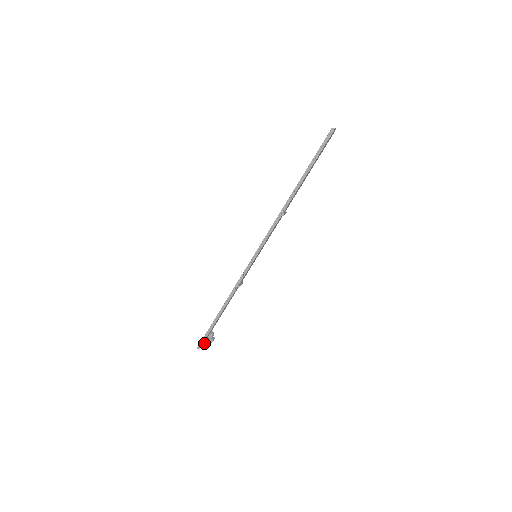
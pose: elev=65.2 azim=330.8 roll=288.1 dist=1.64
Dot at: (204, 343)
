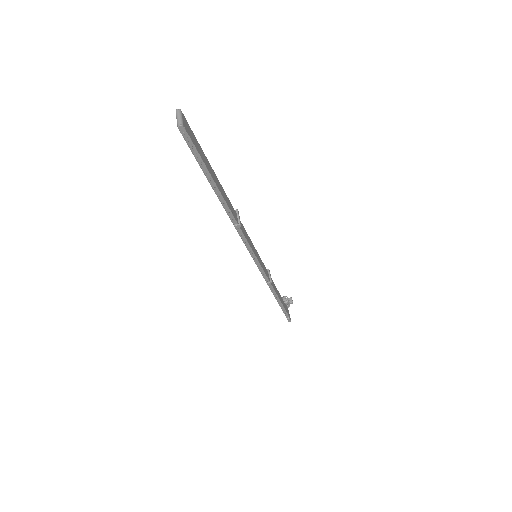
Dot at: occluded
